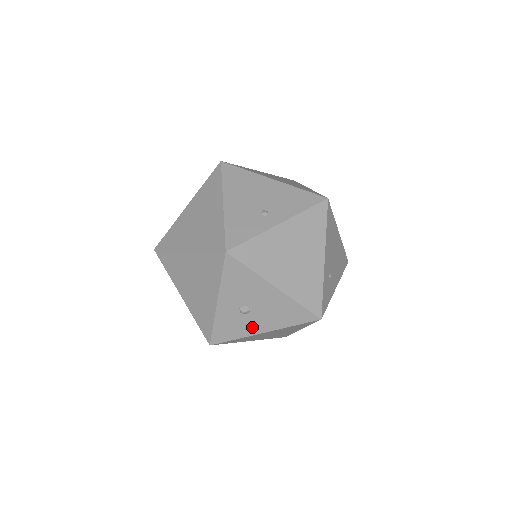
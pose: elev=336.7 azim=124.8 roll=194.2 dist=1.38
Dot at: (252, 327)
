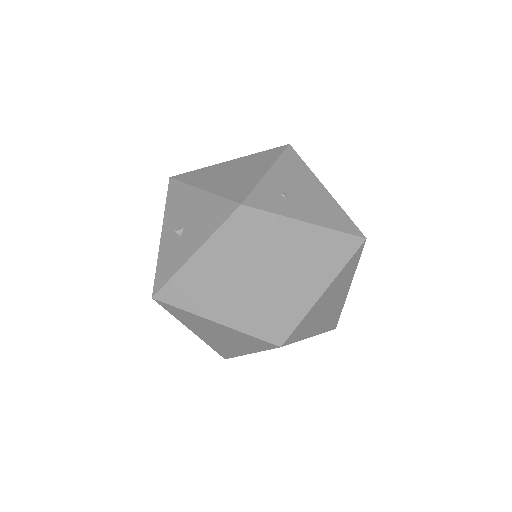
Dot at: (184, 252)
